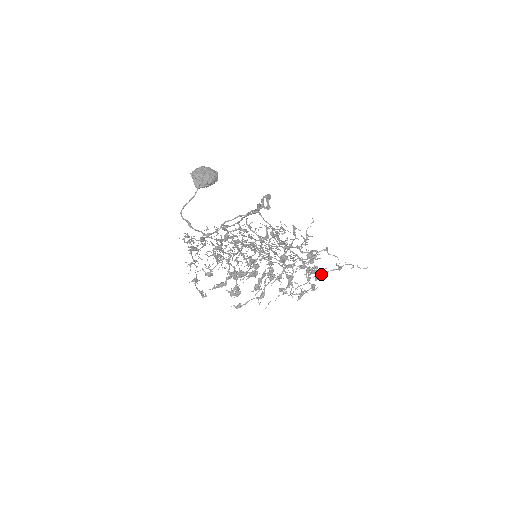
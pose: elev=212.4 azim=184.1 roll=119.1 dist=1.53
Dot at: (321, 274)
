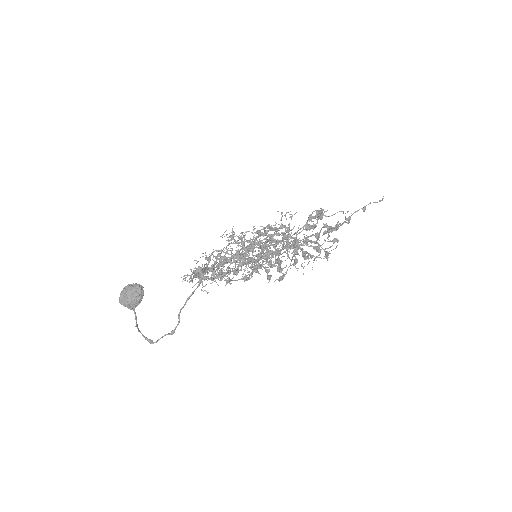
Dot at: (337, 224)
